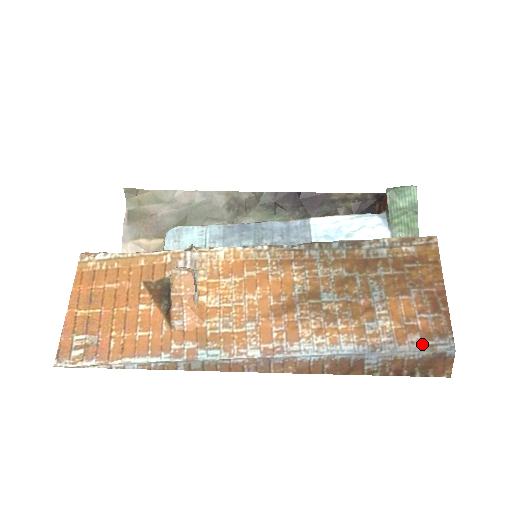
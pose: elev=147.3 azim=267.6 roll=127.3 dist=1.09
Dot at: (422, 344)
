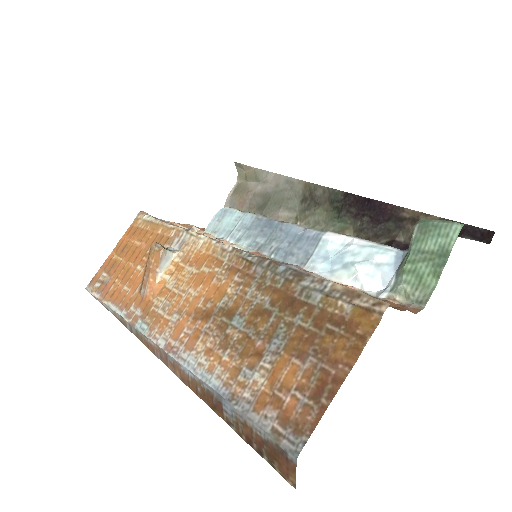
Dot at: (272, 425)
